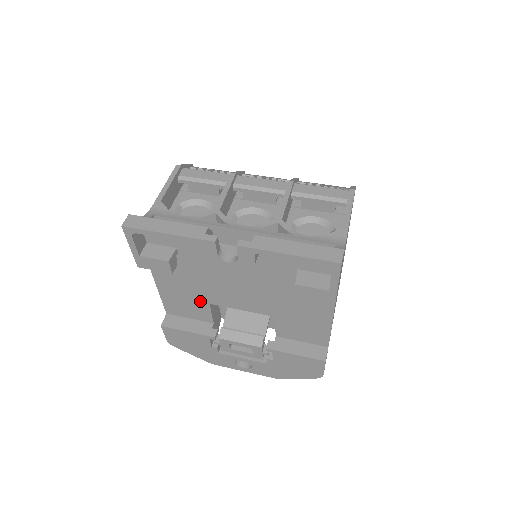
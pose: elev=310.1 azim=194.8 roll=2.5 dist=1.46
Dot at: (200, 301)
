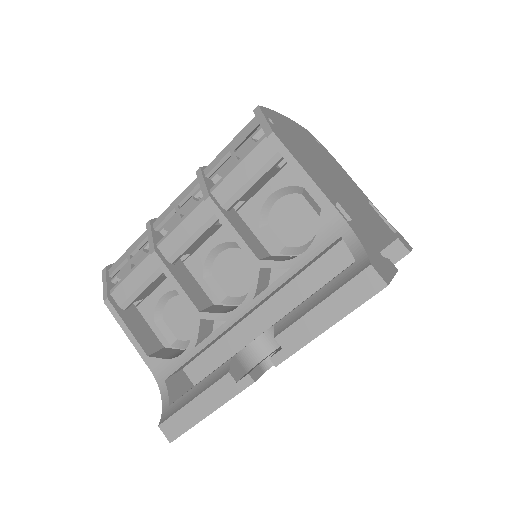
Dot at: occluded
